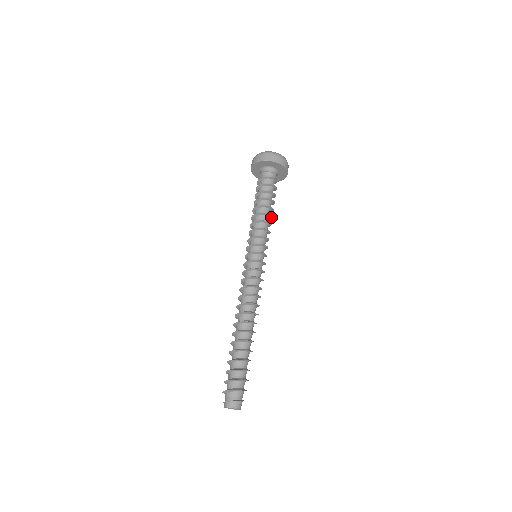
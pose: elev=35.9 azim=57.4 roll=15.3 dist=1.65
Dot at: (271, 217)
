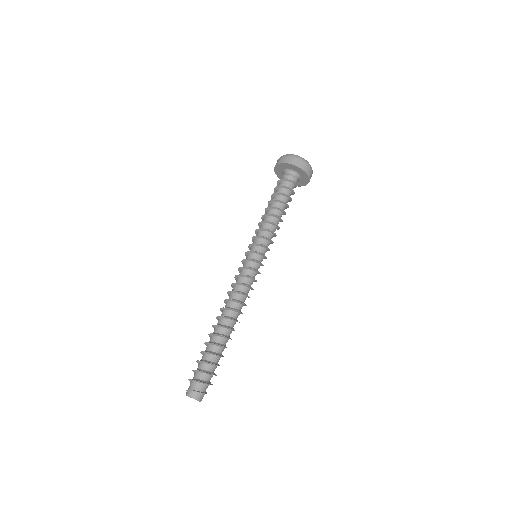
Dot at: (281, 219)
